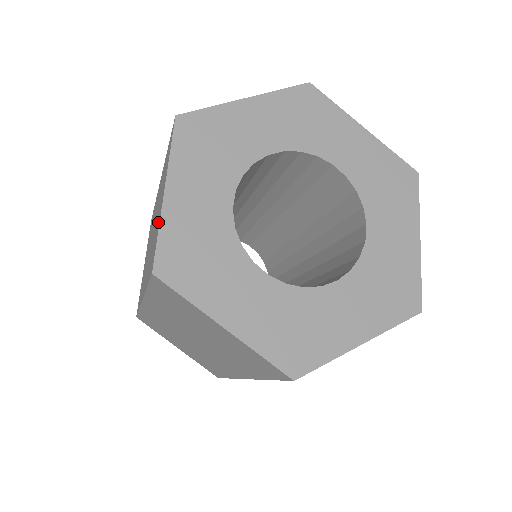
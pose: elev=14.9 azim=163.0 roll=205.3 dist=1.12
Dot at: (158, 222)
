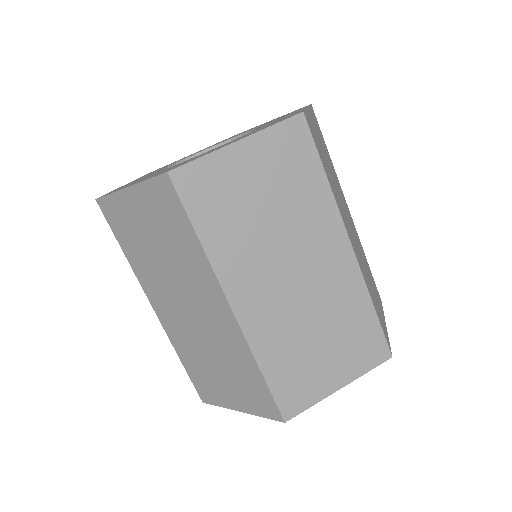
Dot at: (147, 202)
